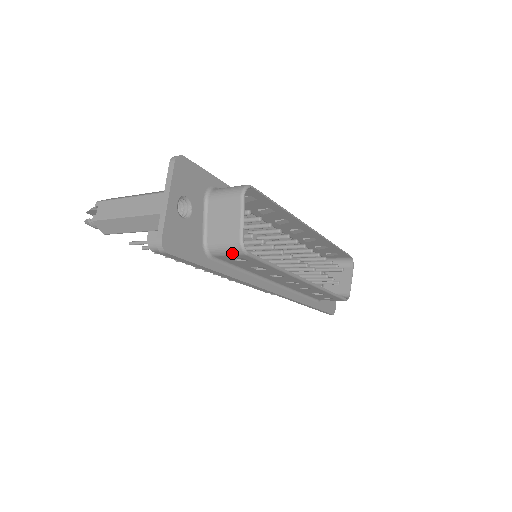
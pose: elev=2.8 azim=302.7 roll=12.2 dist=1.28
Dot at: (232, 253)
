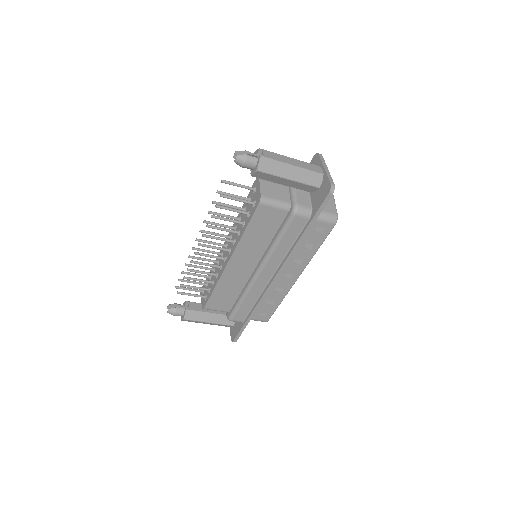
Dot at: (328, 220)
